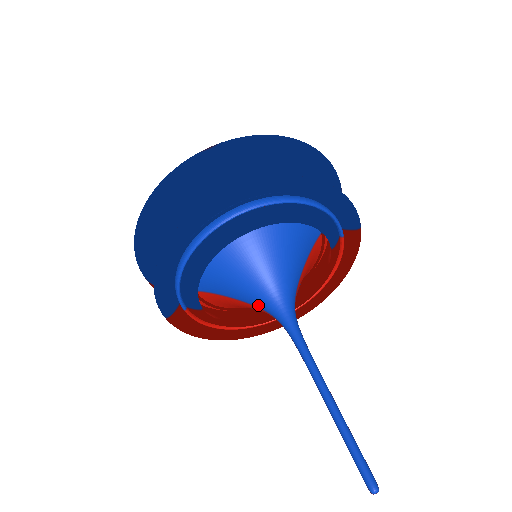
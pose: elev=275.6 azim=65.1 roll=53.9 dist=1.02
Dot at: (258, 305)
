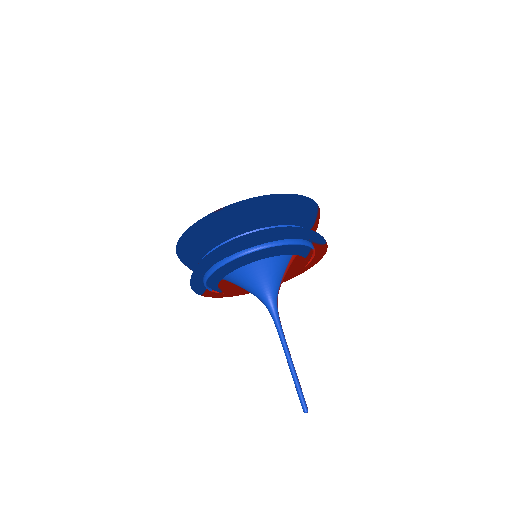
Dot at: occluded
